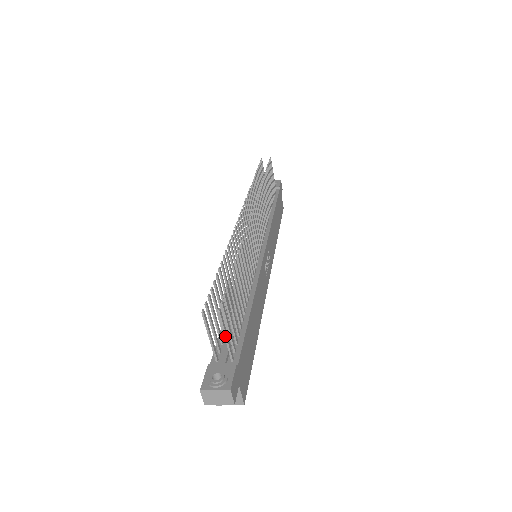
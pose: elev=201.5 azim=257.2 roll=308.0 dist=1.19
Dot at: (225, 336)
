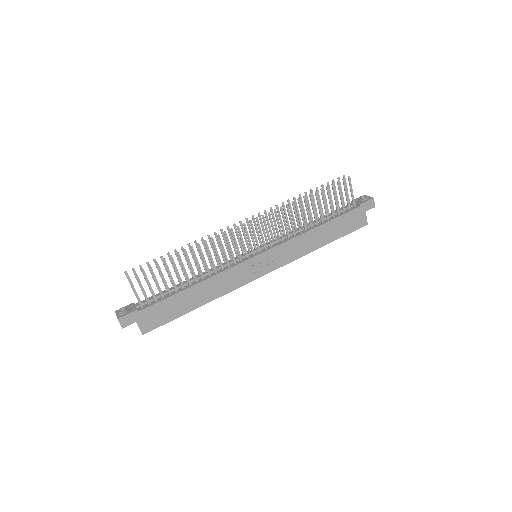
Dot at: (134, 291)
